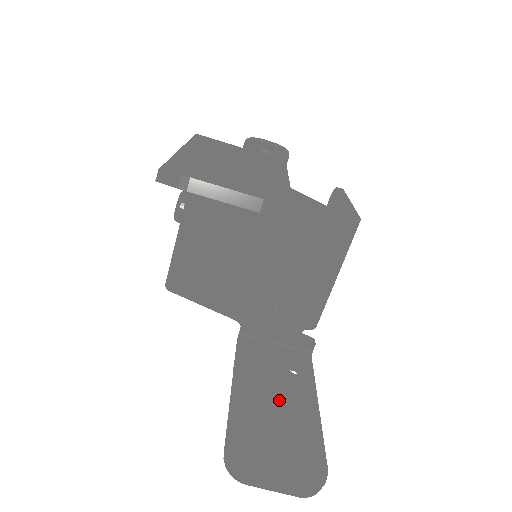
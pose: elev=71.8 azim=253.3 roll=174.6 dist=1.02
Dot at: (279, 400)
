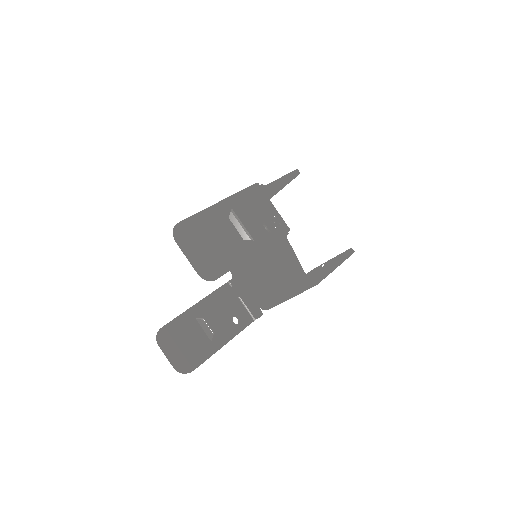
Dot at: (207, 327)
